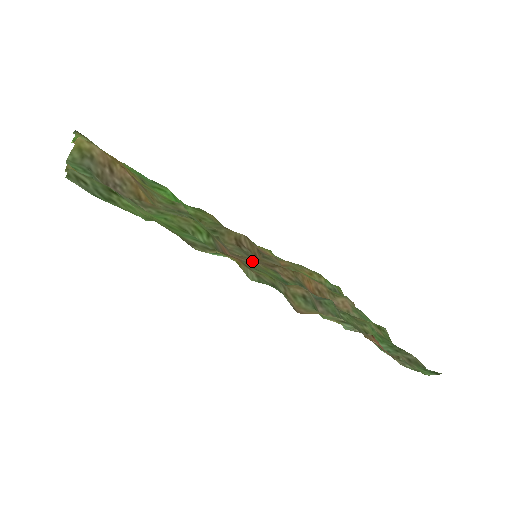
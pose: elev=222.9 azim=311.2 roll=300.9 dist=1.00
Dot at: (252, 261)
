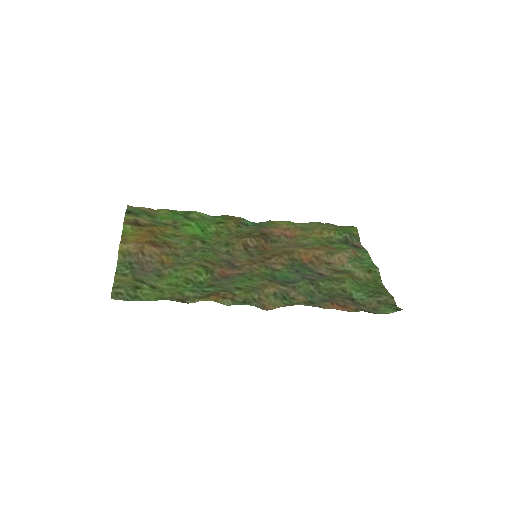
Dot at: (247, 269)
